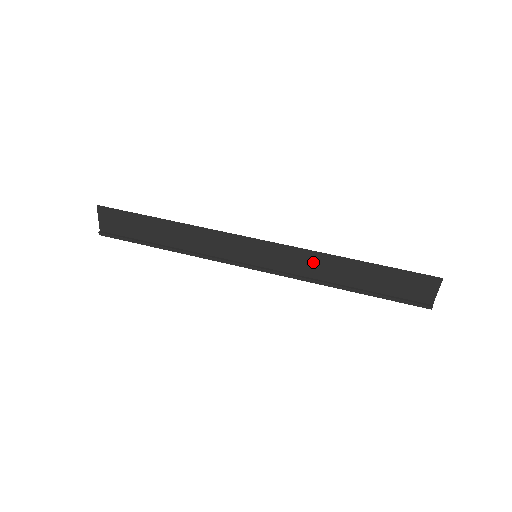
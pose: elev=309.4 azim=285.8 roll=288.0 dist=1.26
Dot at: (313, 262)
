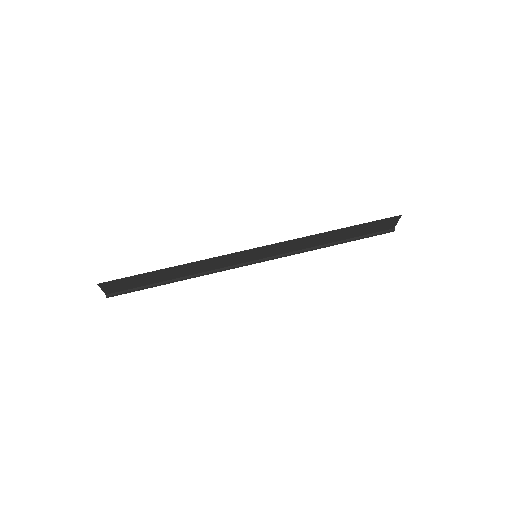
Dot at: (304, 242)
